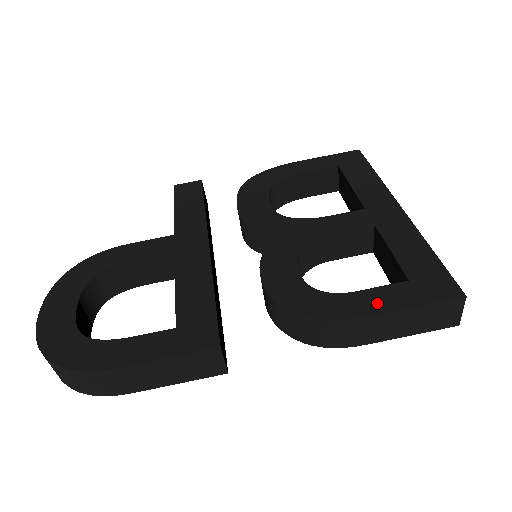
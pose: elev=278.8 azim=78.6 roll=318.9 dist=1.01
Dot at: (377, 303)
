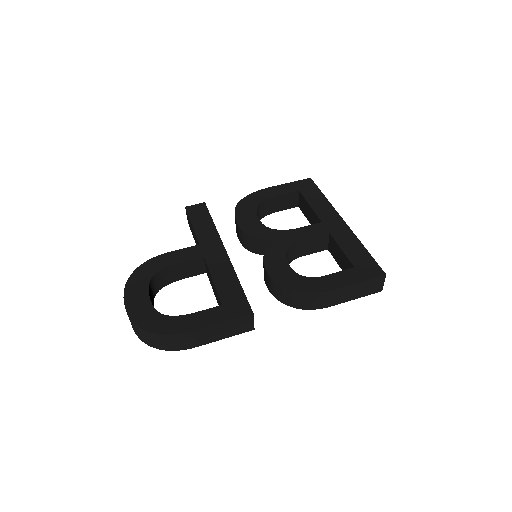
Dot at: (338, 281)
